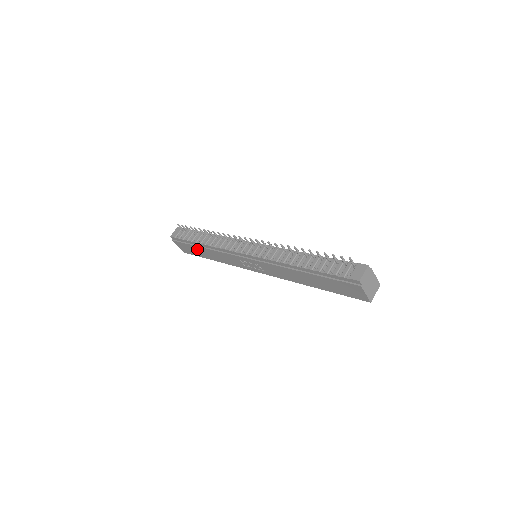
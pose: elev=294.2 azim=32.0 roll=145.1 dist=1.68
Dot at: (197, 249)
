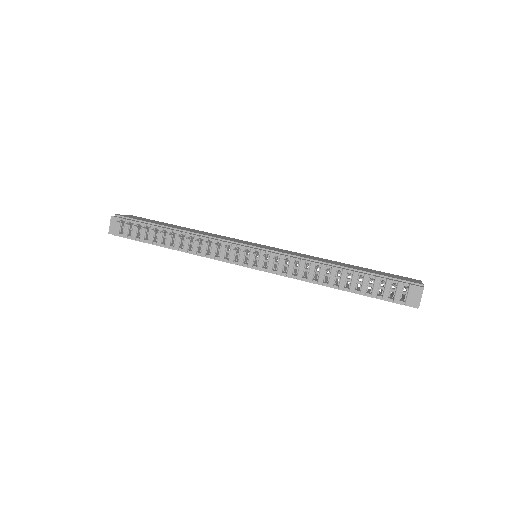
Dot at: occluded
